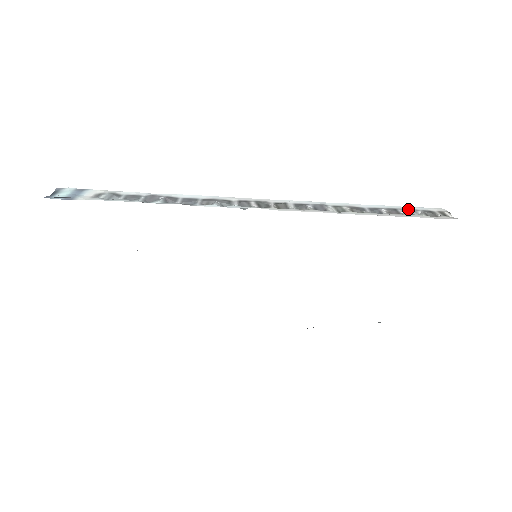
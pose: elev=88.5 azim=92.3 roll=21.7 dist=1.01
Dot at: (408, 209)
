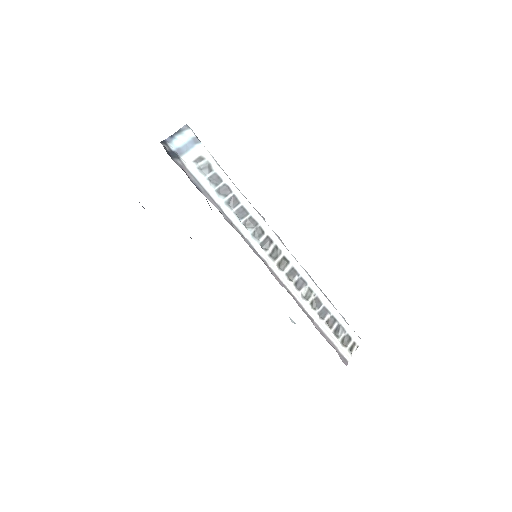
Dot at: (341, 327)
